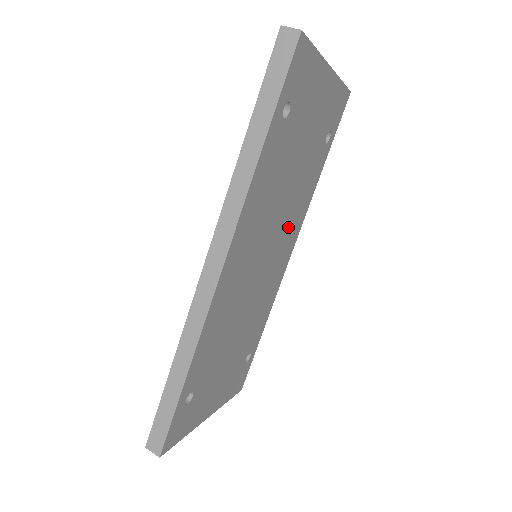
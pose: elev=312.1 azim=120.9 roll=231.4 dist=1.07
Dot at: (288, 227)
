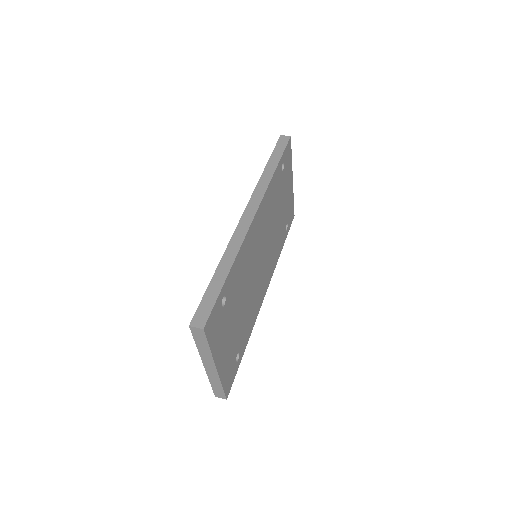
Dot at: (269, 259)
